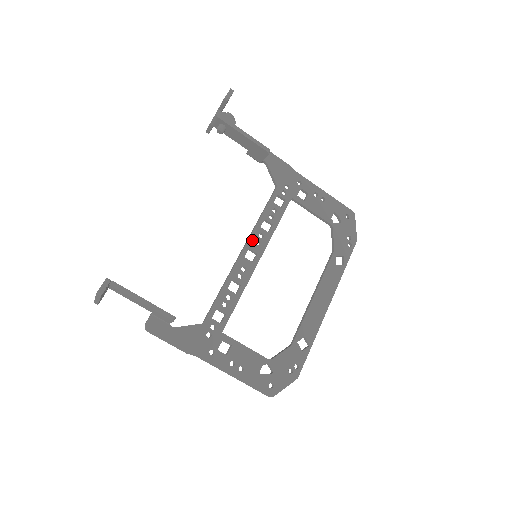
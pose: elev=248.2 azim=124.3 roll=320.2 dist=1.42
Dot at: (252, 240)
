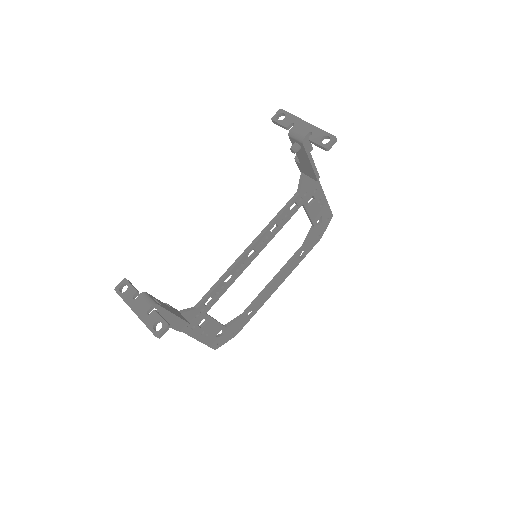
Dot at: (259, 241)
